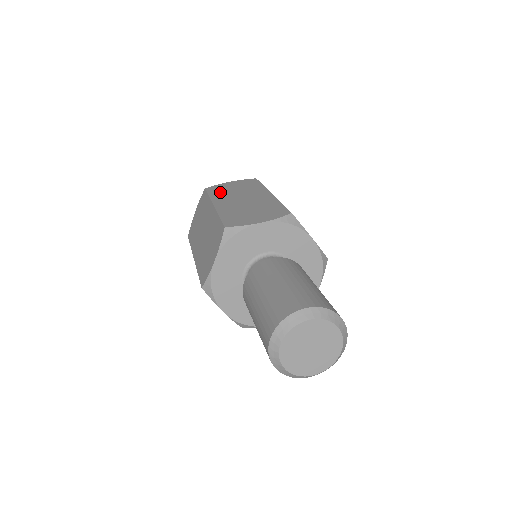
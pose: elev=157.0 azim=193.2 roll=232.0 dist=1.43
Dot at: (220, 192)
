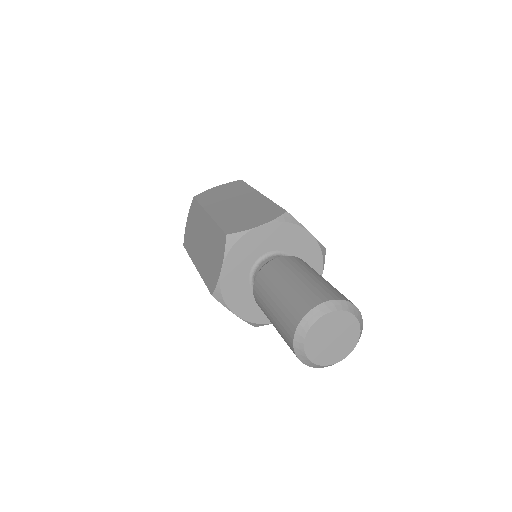
Dot at: occluded
